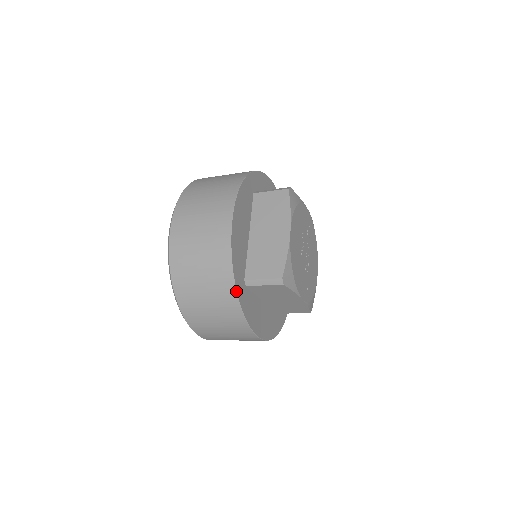
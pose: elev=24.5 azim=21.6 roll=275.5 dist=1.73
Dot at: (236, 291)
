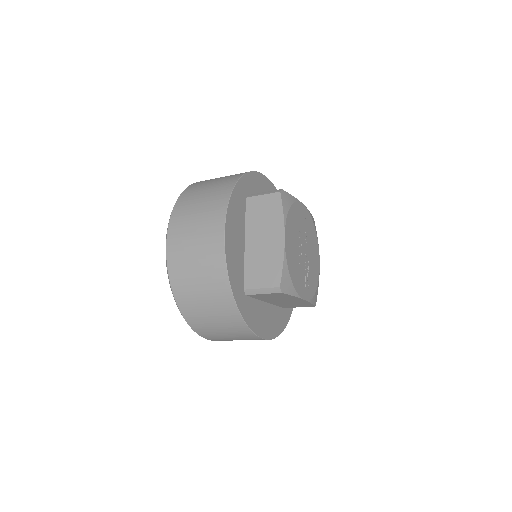
Dot at: (236, 304)
